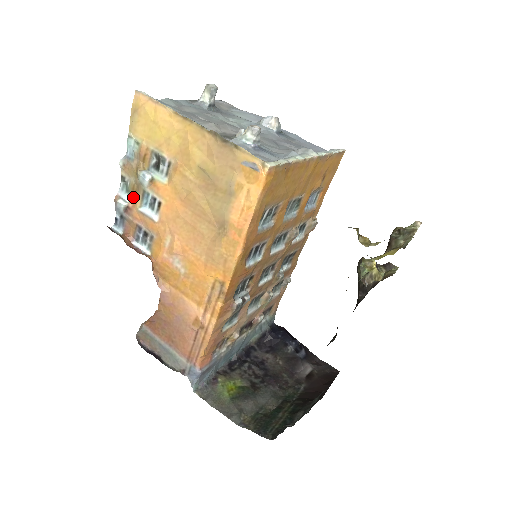
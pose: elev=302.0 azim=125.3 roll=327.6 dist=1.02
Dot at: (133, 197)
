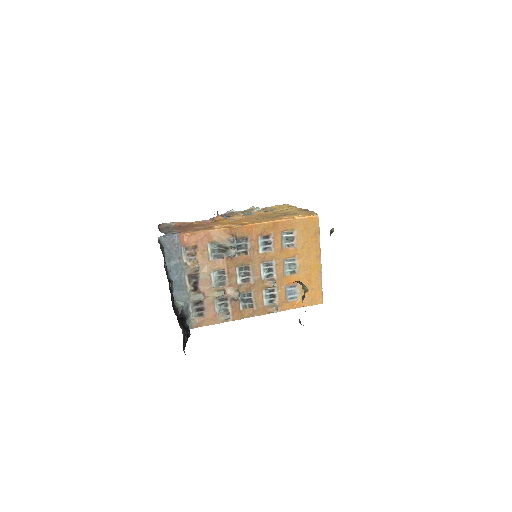
Dot at: occluded
